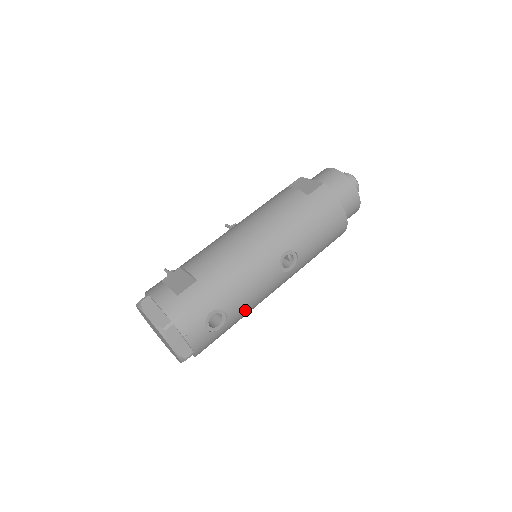
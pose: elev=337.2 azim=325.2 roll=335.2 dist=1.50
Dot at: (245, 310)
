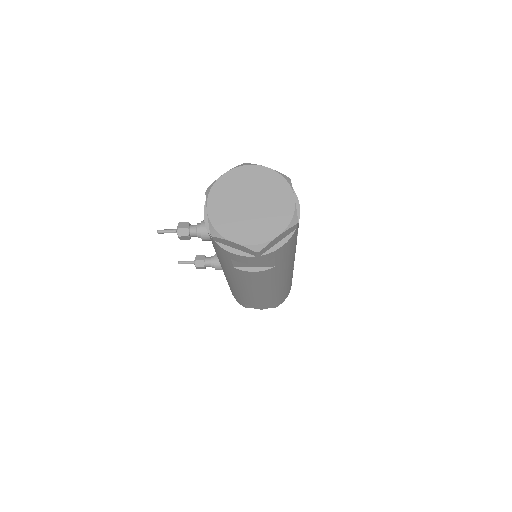
Dot at: (293, 253)
